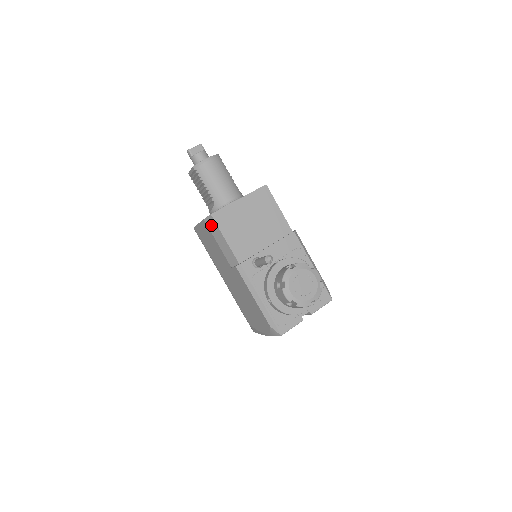
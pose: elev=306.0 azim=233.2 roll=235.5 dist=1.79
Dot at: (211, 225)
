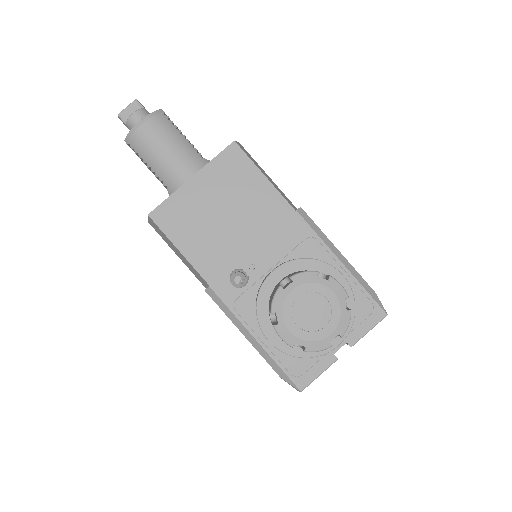
Dot at: (157, 230)
